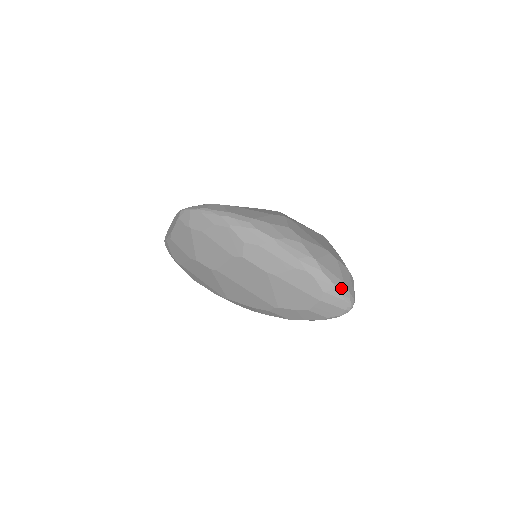
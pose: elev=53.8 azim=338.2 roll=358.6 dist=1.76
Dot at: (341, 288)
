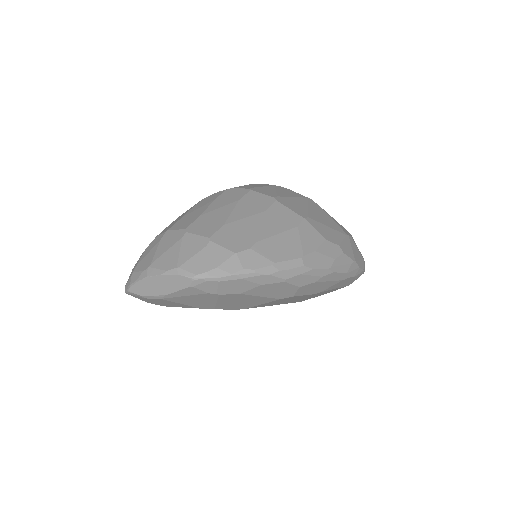
Dot at: (364, 266)
